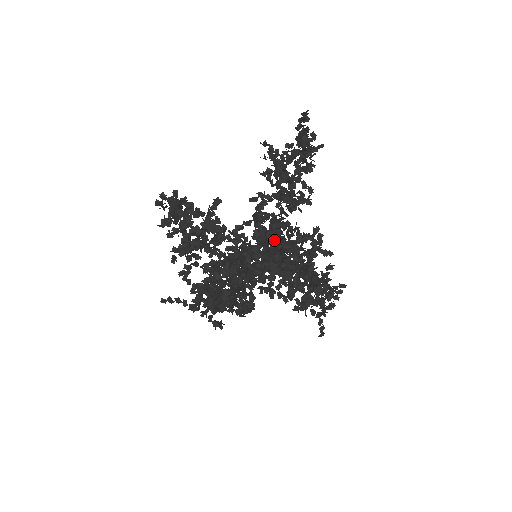
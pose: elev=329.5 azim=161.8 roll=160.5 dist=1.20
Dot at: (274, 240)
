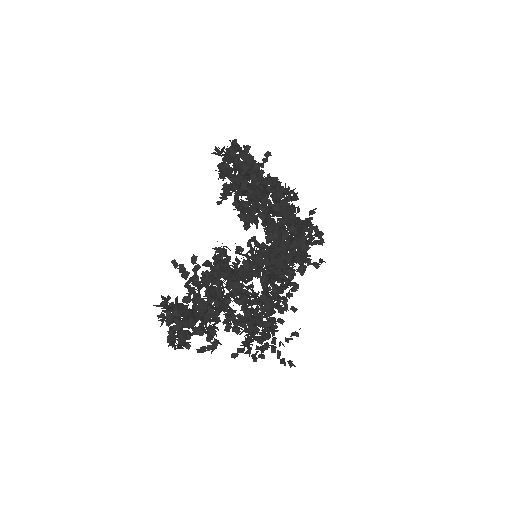
Dot at: occluded
